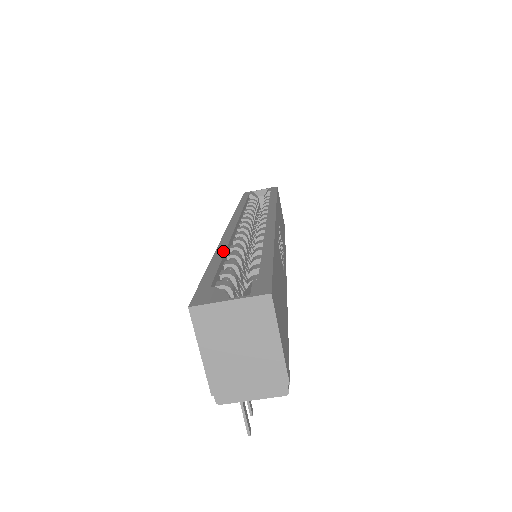
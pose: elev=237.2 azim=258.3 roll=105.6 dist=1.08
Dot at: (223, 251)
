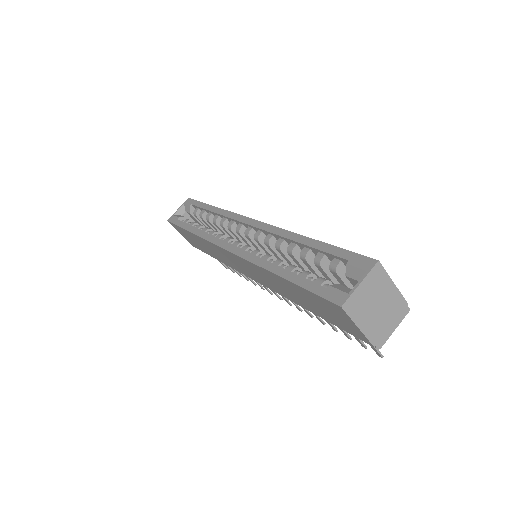
Dot at: (274, 265)
